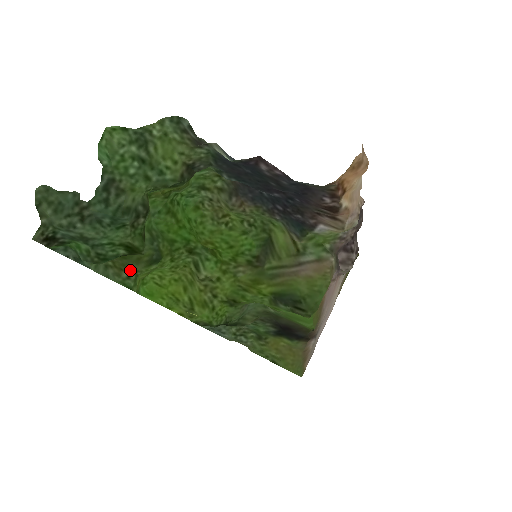
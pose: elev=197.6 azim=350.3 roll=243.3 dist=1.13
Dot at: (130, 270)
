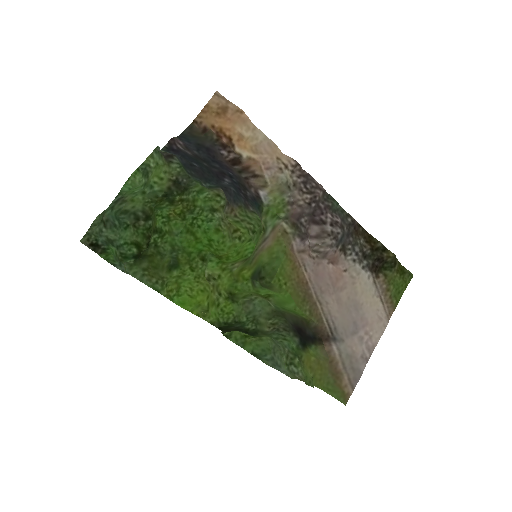
Dot at: (158, 277)
